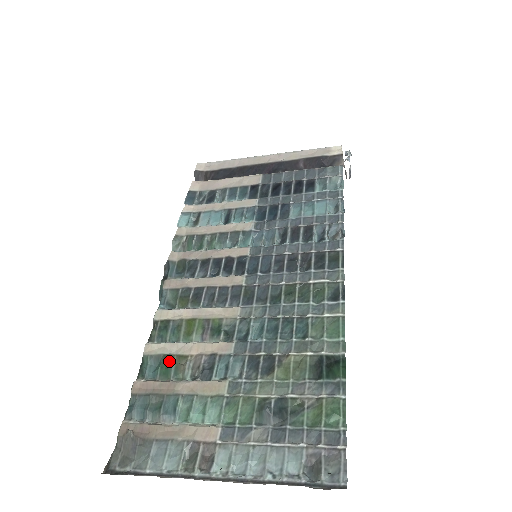
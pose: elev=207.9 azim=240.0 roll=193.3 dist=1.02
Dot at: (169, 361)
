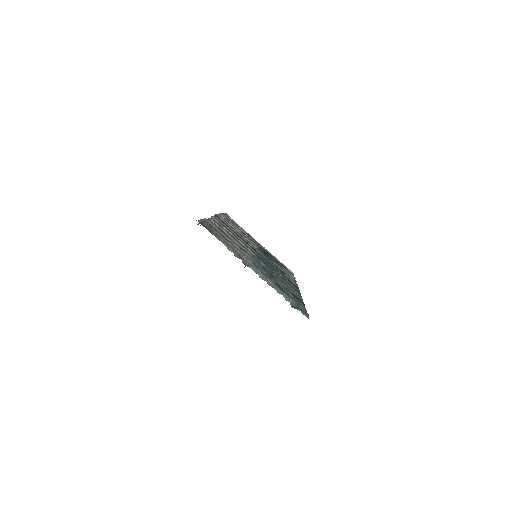
Dot at: (223, 231)
